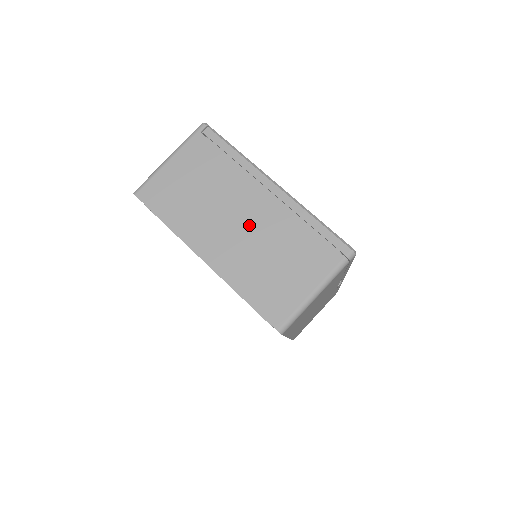
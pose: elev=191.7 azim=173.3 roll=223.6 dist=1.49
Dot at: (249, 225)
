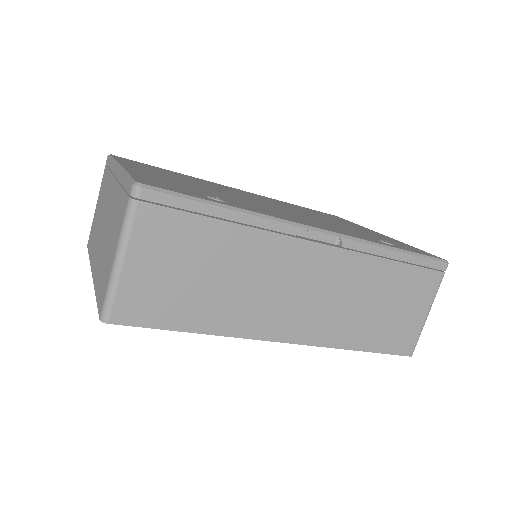
Dot at: (106, 220)
